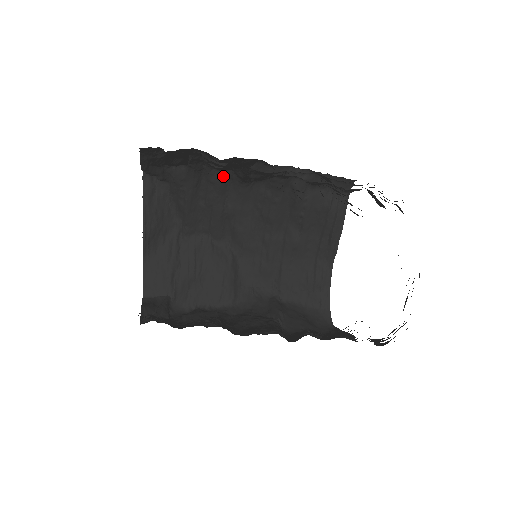
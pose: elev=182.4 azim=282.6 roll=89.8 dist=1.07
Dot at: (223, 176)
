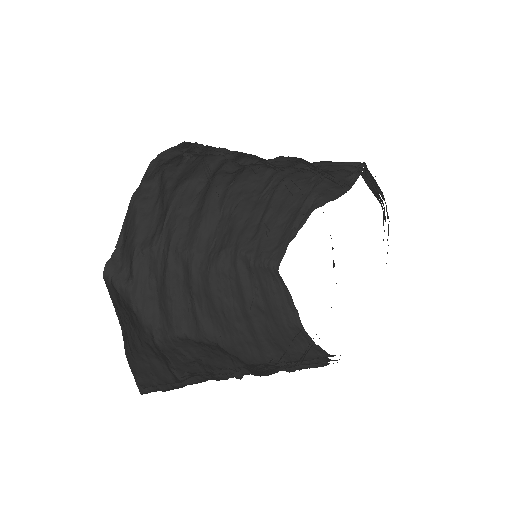
Dot at: (185, 259)
